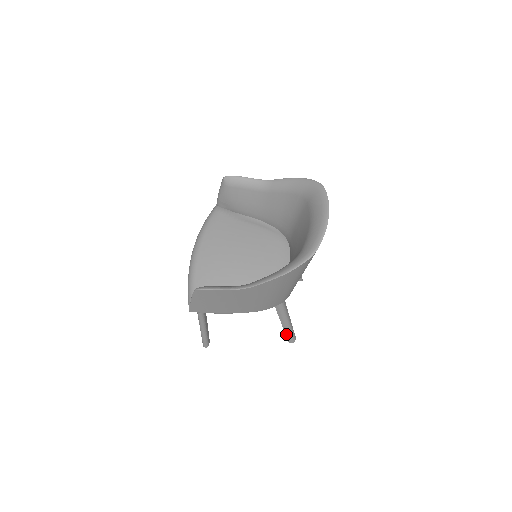
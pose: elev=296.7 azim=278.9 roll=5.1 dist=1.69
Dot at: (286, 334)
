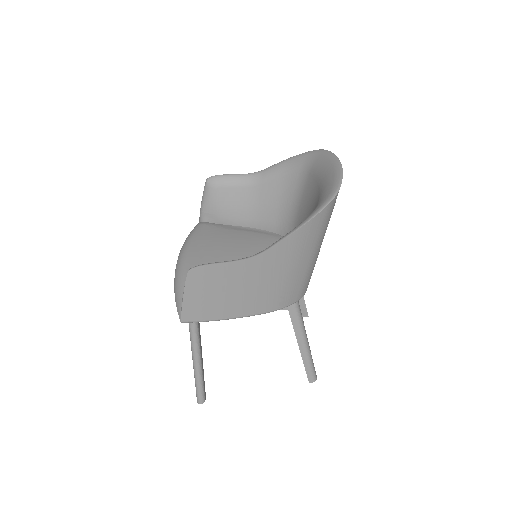
Dot at: (305, 366)
